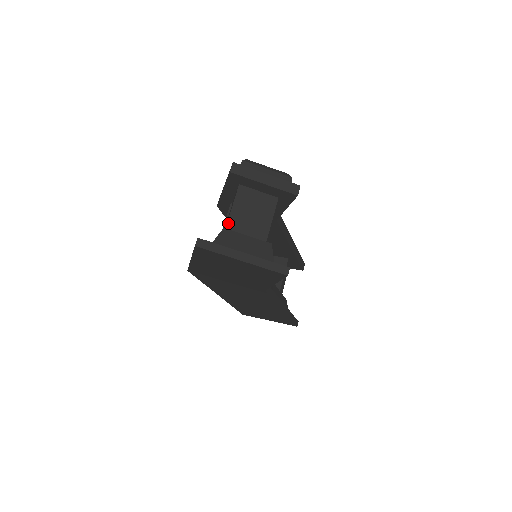
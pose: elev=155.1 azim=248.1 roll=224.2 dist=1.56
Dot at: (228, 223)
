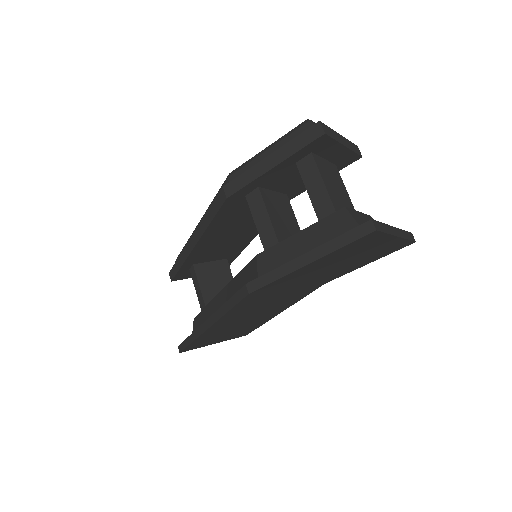
Dot at: (332, 202)
